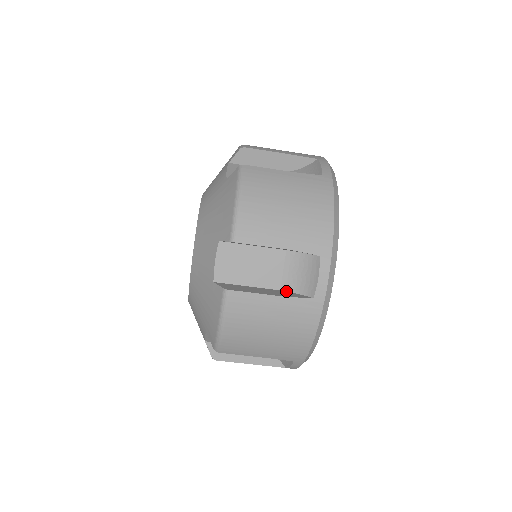
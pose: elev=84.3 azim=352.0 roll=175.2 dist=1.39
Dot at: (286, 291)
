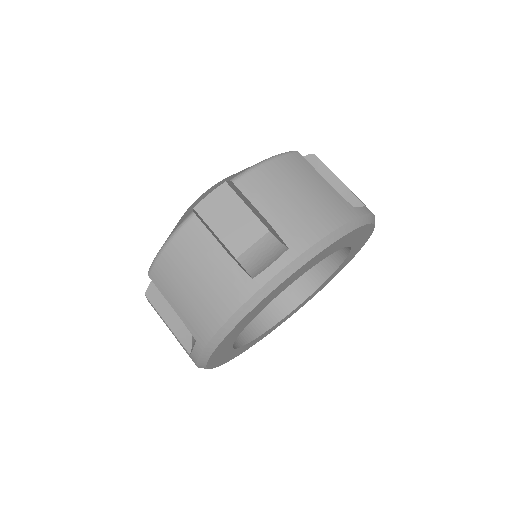
Dot at: (239, 262)
